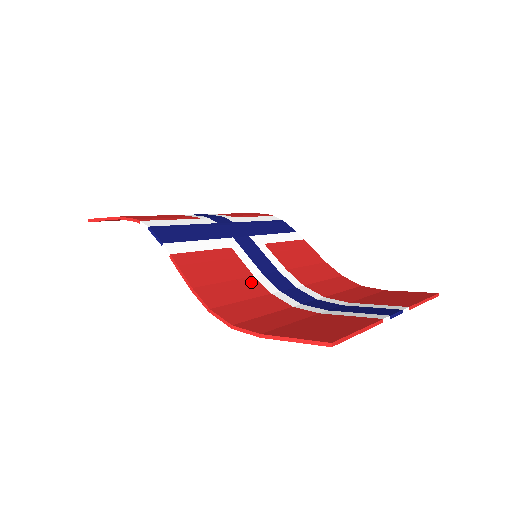
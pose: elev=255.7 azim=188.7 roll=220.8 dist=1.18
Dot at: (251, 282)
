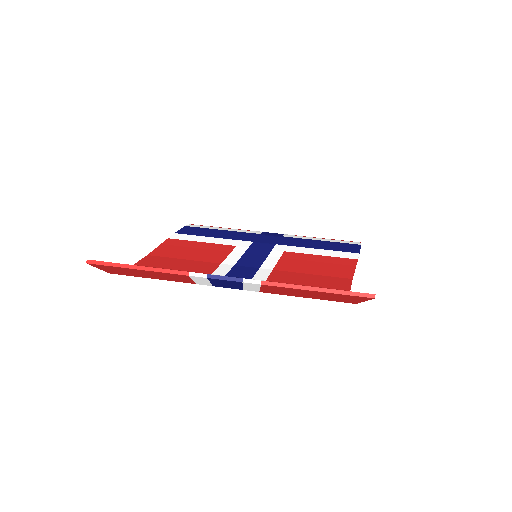
Dot at: (208, 265)
